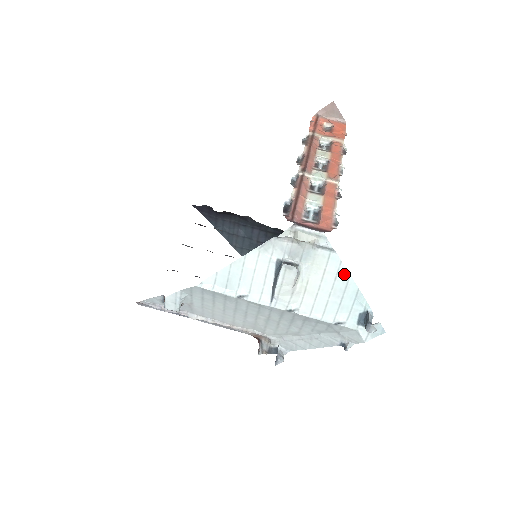
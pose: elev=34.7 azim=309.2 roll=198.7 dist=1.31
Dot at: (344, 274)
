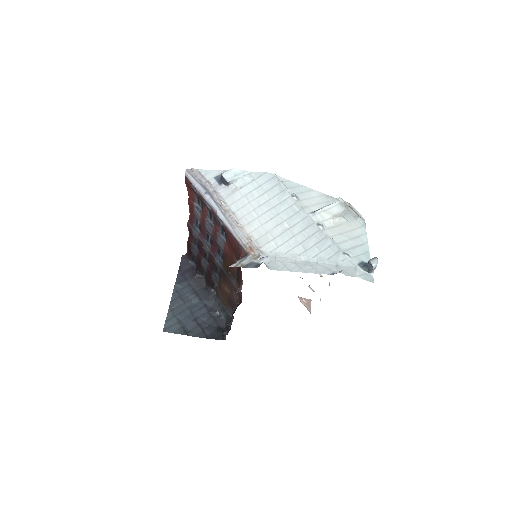
Dot at: (365, 239)
